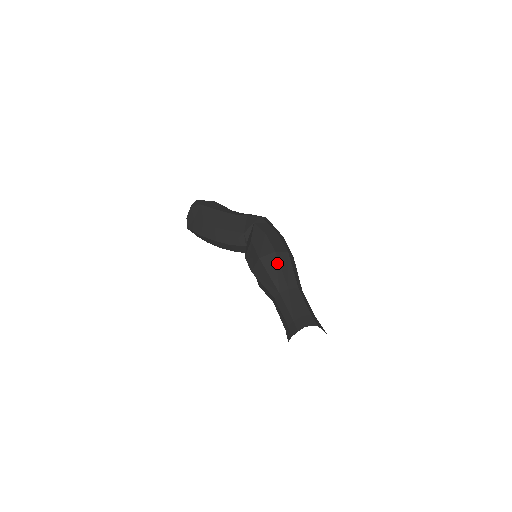
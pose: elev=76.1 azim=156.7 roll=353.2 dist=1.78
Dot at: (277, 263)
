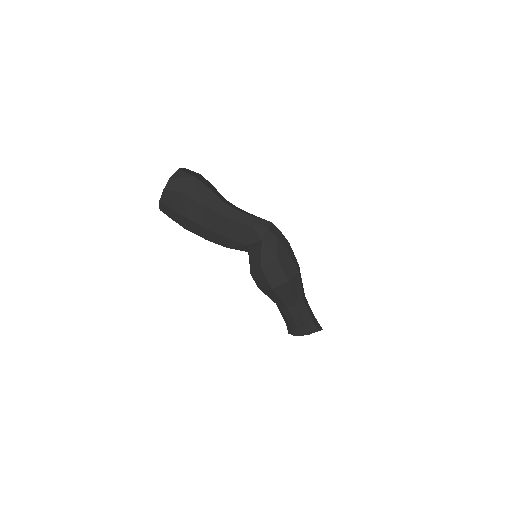
Dot at: (289, 289)
